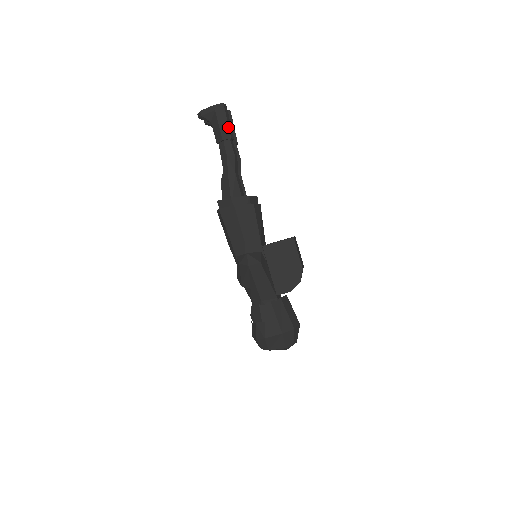
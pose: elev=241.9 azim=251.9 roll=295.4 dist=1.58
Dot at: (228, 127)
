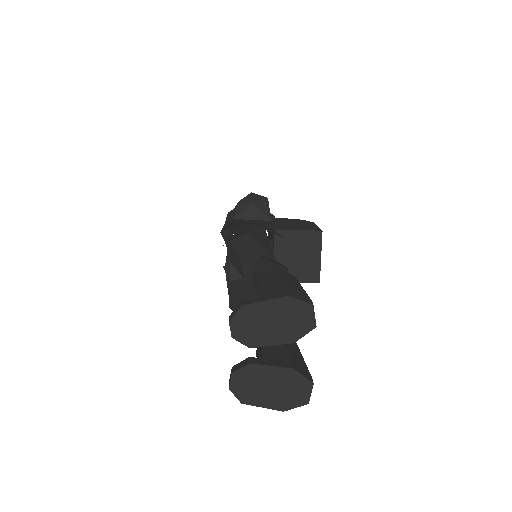
Dot at: occluded
